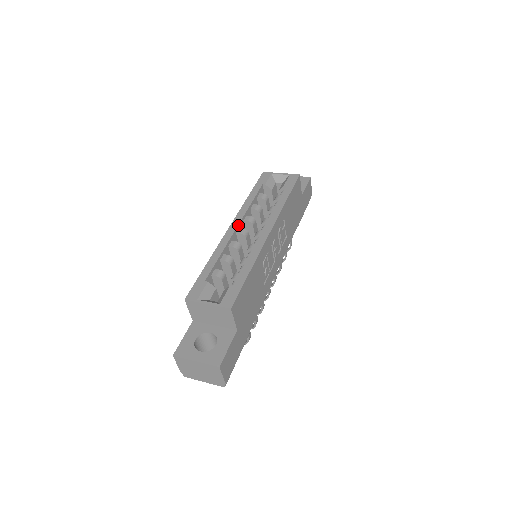
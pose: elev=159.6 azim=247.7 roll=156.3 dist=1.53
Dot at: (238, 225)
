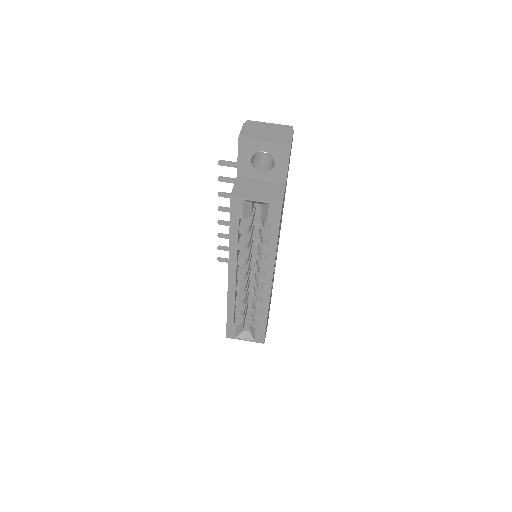
Dot at: (236, 276)
